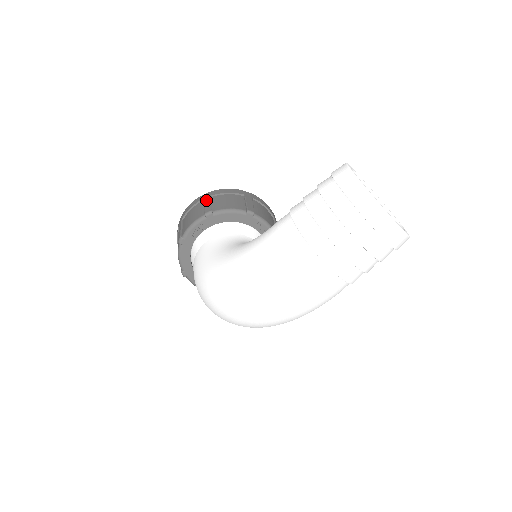
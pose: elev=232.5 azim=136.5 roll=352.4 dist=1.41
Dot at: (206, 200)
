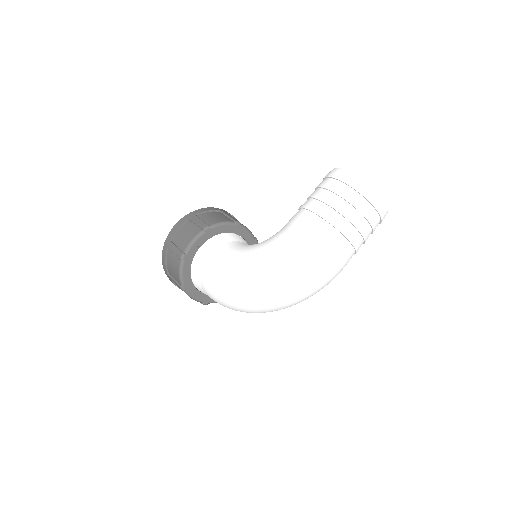
Dot at: (194, 219)
